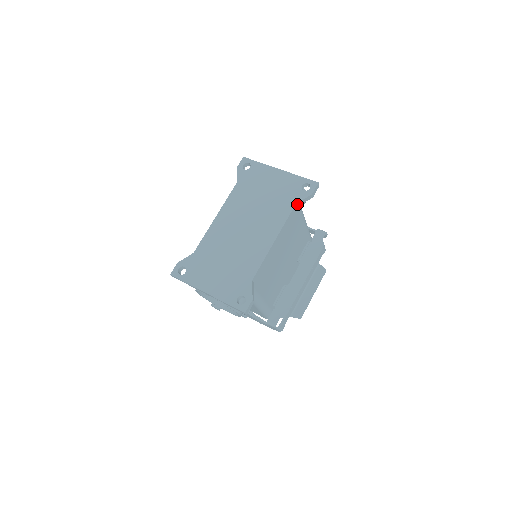
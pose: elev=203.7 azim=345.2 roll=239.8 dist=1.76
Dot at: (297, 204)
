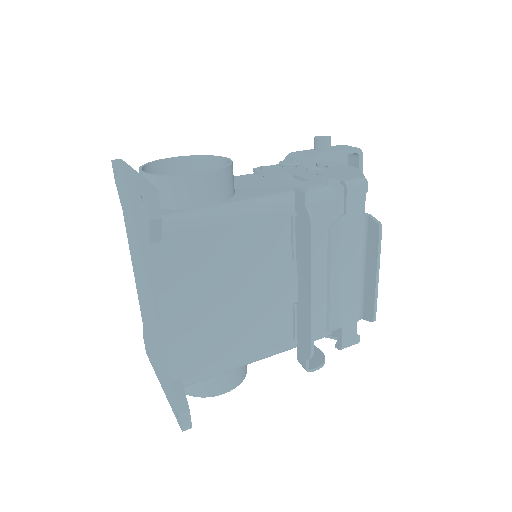
Dot at: (153, 241)
